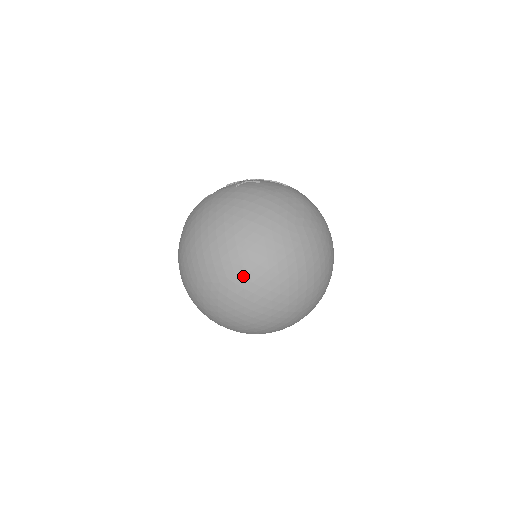
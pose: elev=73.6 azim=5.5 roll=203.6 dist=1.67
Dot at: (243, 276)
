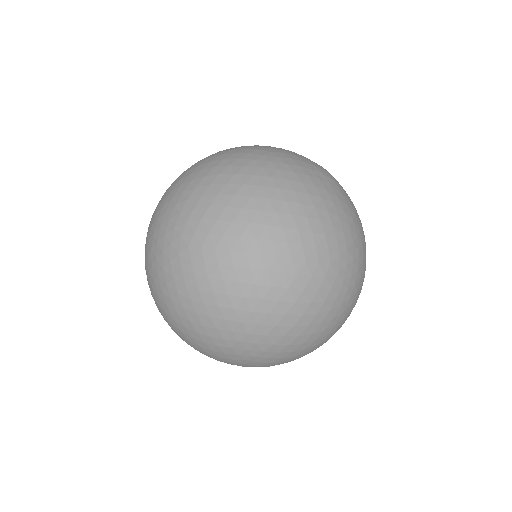
Dot at: occluded
